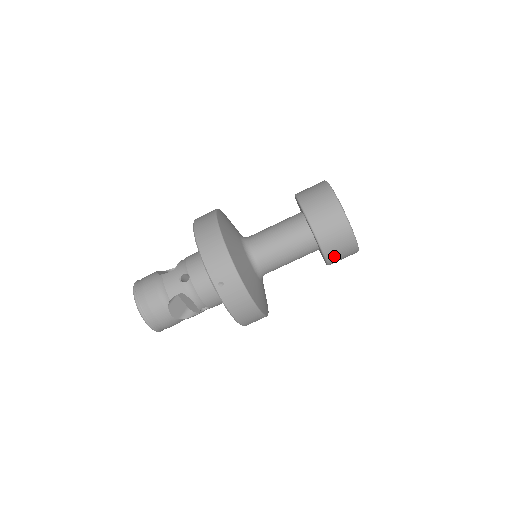
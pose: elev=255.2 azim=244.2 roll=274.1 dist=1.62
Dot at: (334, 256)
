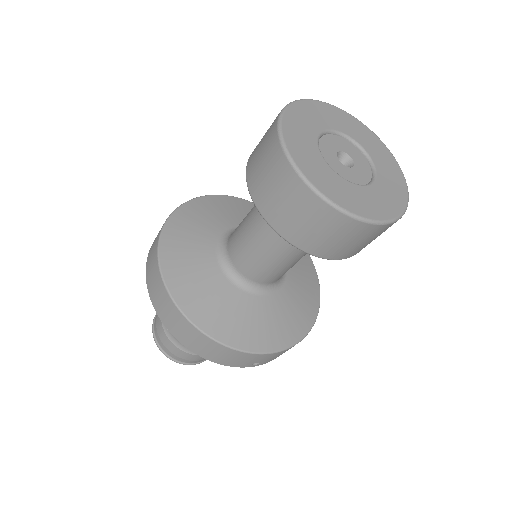
Dot at: occluded
